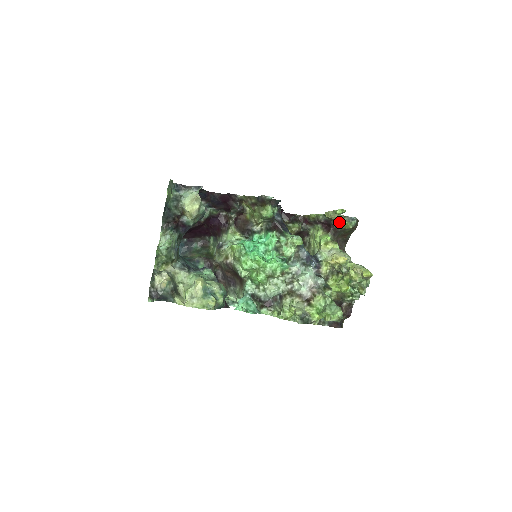
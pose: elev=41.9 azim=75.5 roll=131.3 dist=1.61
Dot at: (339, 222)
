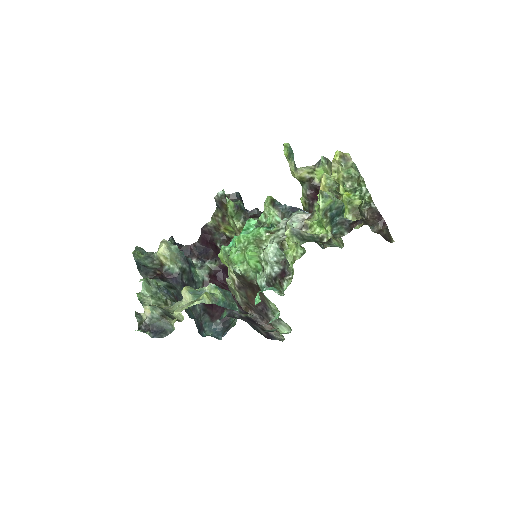
Dot at: (318, 177)
